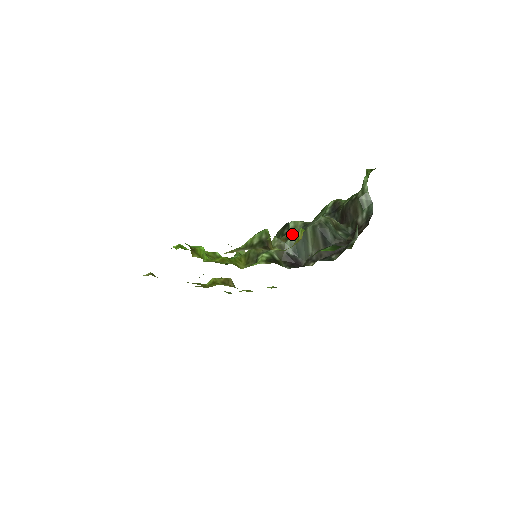
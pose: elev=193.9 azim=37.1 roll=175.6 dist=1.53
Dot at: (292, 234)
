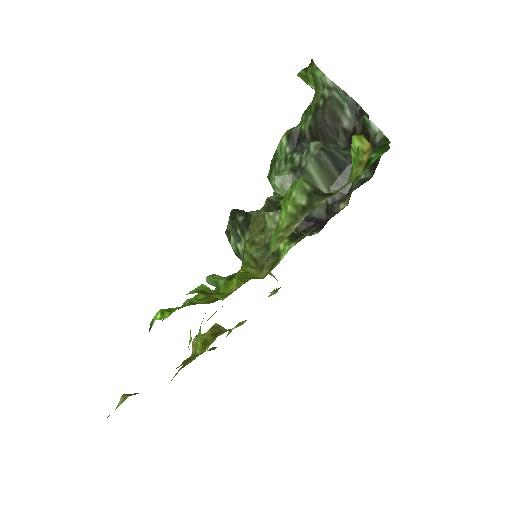
Dot at: occluded
